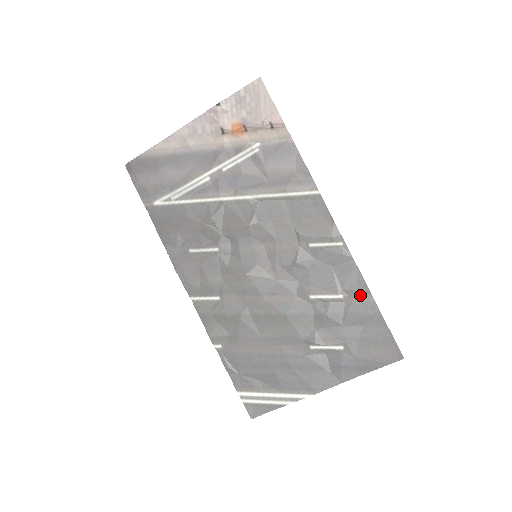
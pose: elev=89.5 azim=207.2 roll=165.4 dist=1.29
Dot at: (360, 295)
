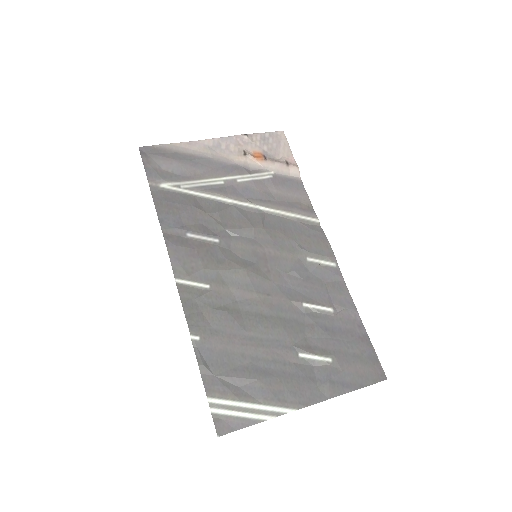
Dot at: (348, 312)
